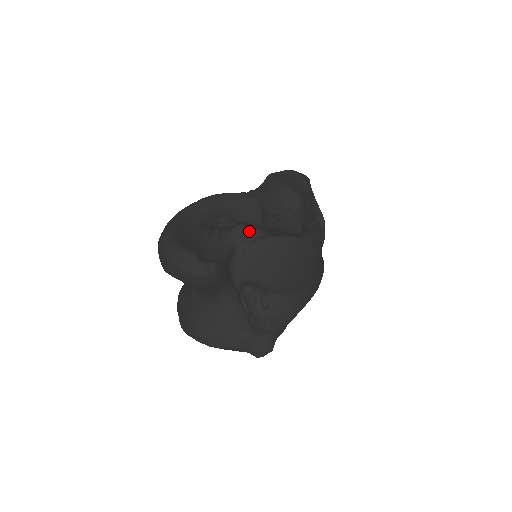
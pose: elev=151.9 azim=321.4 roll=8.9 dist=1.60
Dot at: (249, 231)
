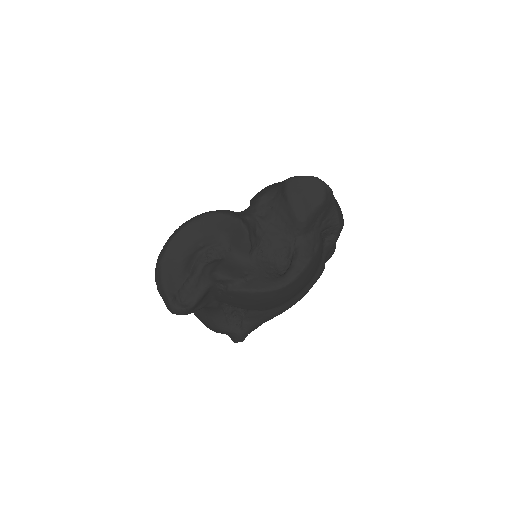
Dot at: (223, 280)
